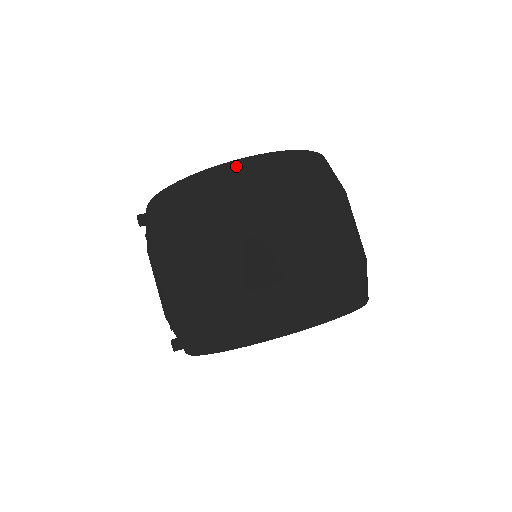
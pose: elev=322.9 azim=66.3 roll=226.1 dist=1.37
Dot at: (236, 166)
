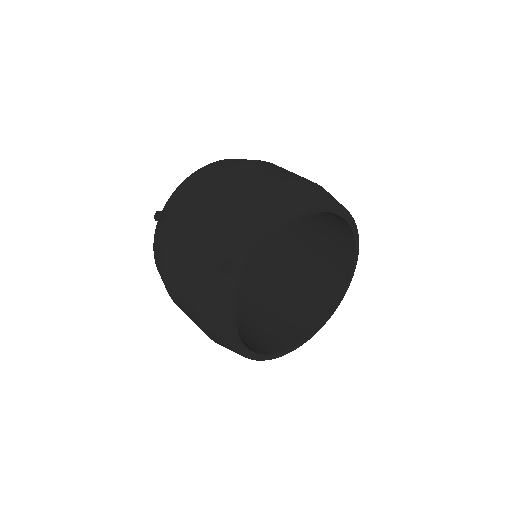
Dot at: occluded
